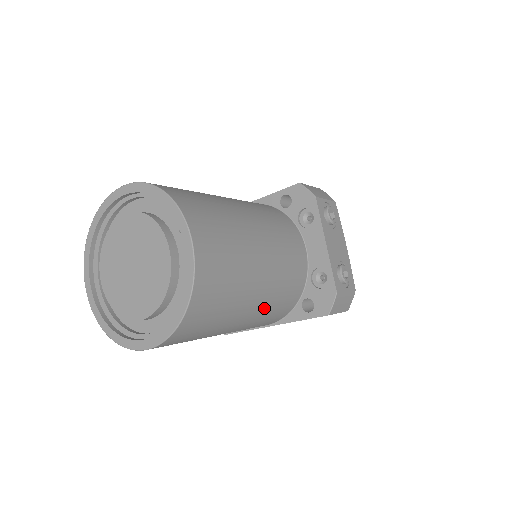
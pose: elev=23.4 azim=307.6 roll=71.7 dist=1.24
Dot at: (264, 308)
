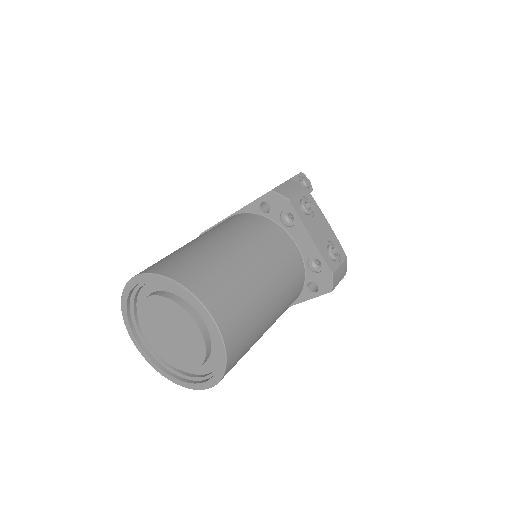
Dot at: (280, 311)
